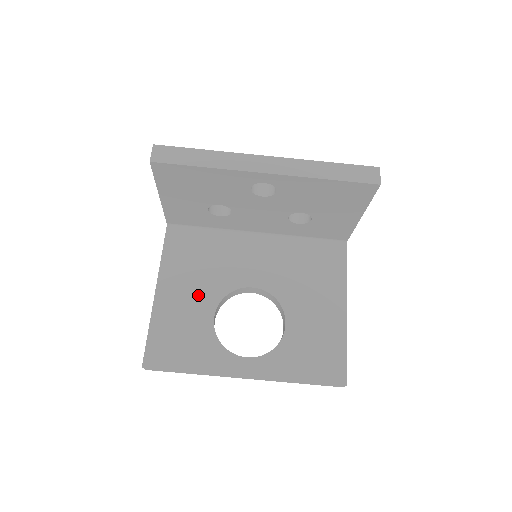
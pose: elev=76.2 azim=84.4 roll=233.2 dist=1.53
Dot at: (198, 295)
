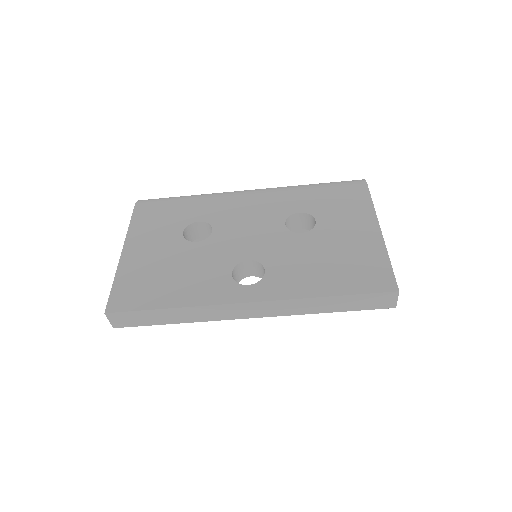
Dot at: occluded
